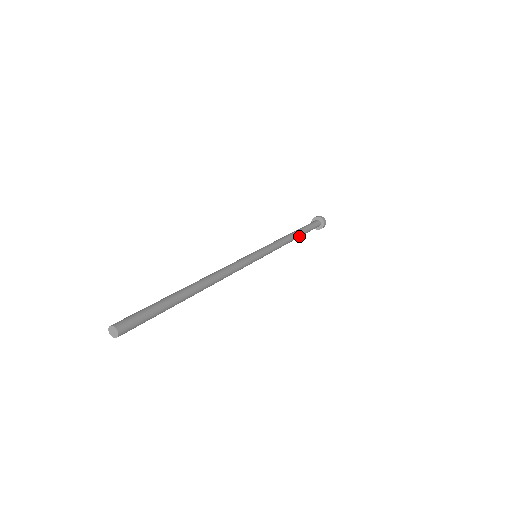
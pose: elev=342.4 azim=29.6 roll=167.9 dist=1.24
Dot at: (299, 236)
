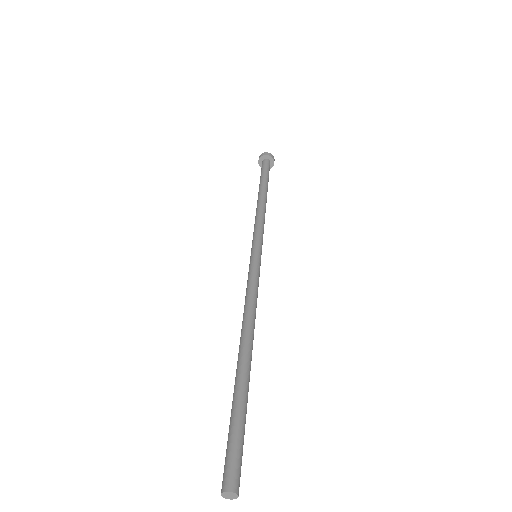
Dot at: occluded
